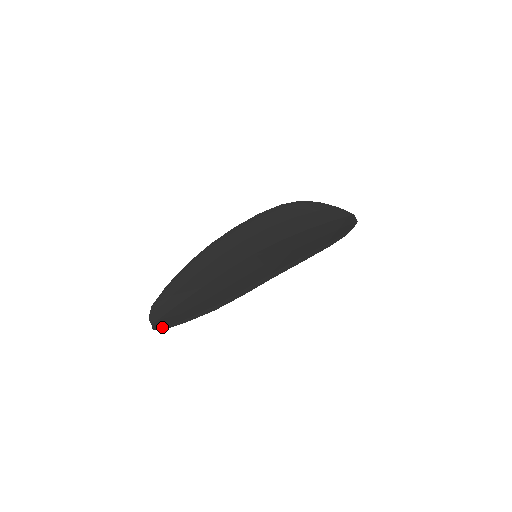
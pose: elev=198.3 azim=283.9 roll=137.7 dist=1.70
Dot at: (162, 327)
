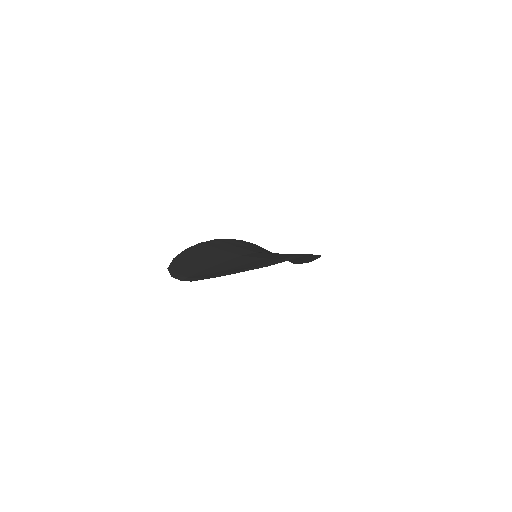
Dot at: (207, 277)
